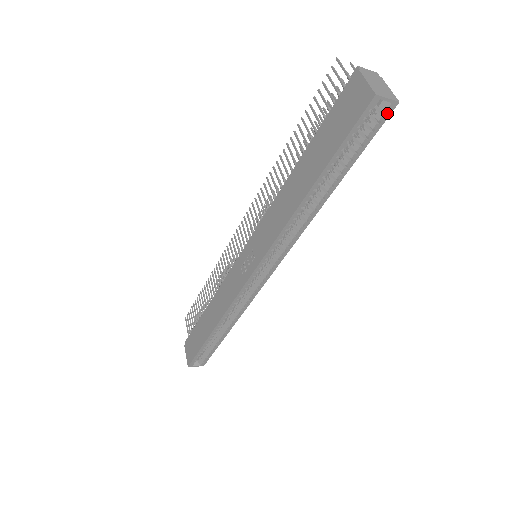
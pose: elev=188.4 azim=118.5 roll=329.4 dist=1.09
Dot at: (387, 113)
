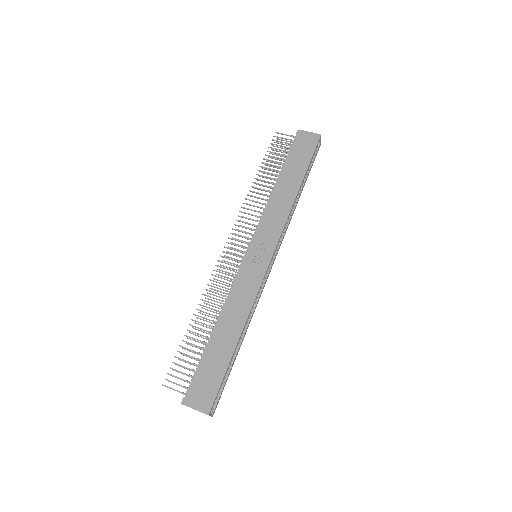
Dot at: occluded
